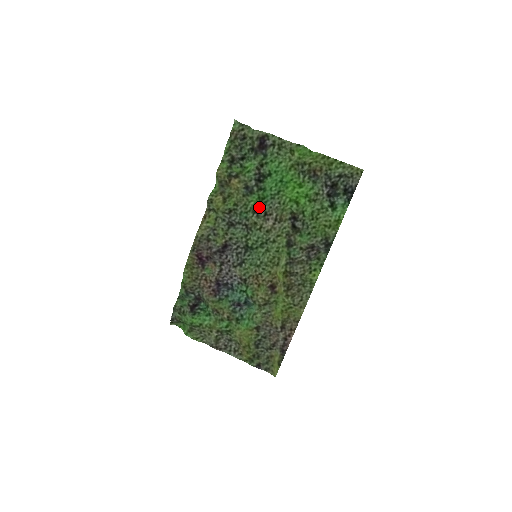
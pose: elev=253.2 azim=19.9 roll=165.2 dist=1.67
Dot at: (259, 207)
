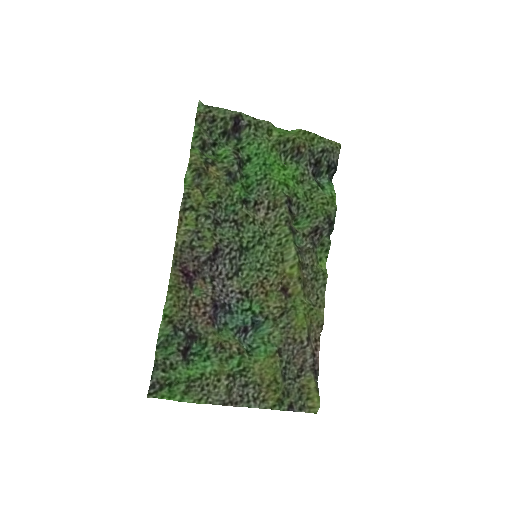
Dot at: (246, 197)
